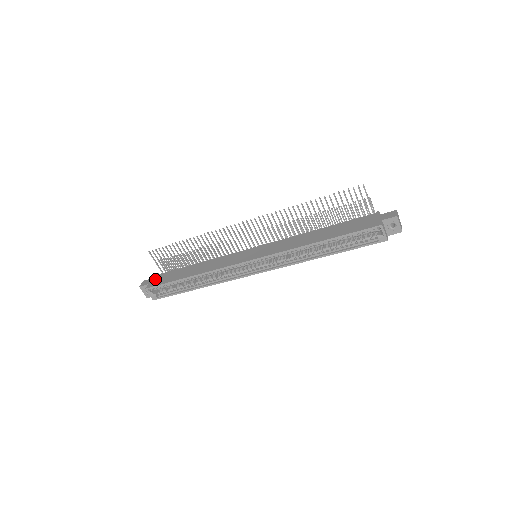
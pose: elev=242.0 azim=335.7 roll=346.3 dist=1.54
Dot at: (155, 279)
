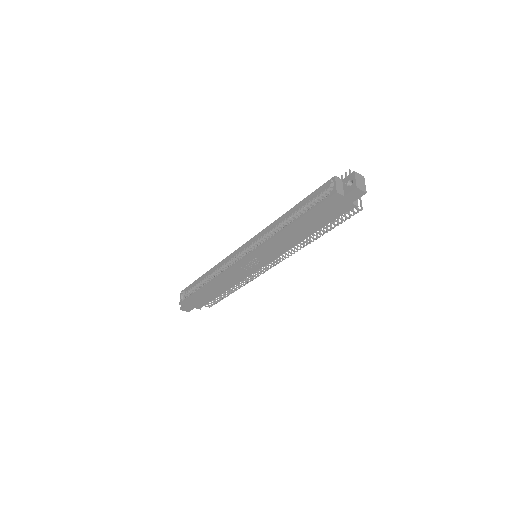
Dot at: occluded
